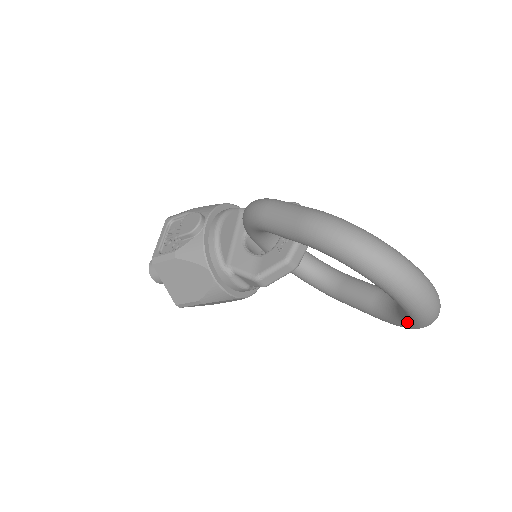
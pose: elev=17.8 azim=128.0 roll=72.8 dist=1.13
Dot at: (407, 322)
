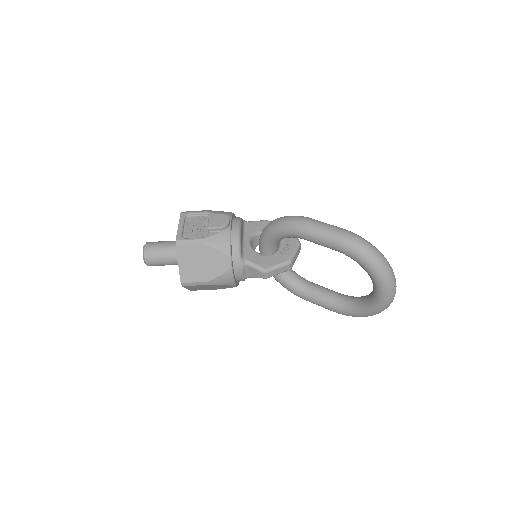
Dot at: (367, 310)
